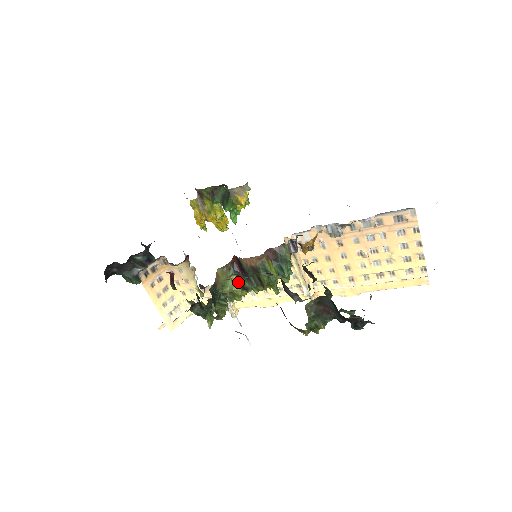
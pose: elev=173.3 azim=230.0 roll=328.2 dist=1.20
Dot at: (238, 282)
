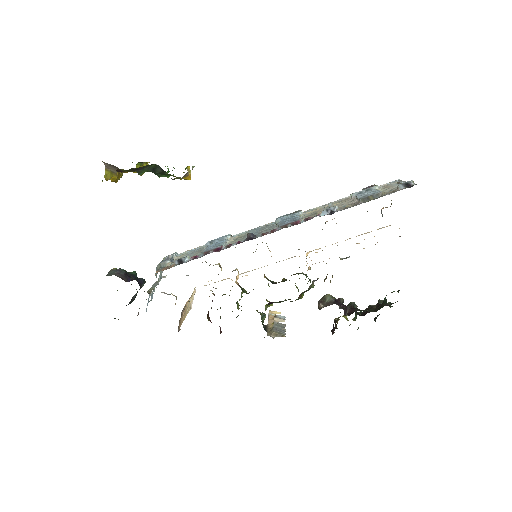
Dot at: occluded
